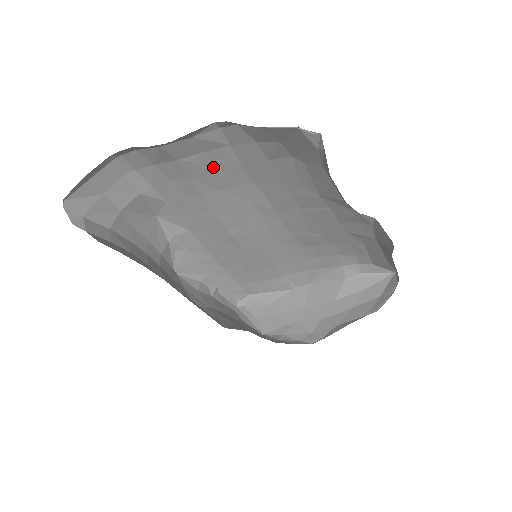
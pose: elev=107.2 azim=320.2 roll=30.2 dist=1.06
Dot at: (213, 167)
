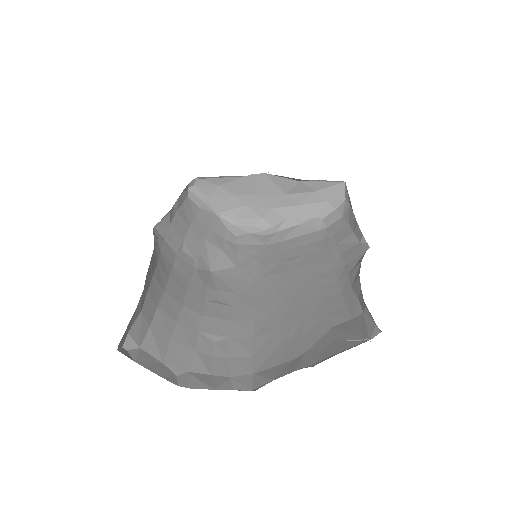
Dot at: occluded
